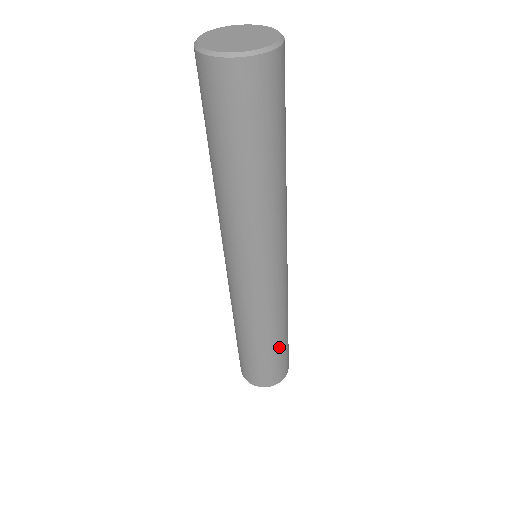
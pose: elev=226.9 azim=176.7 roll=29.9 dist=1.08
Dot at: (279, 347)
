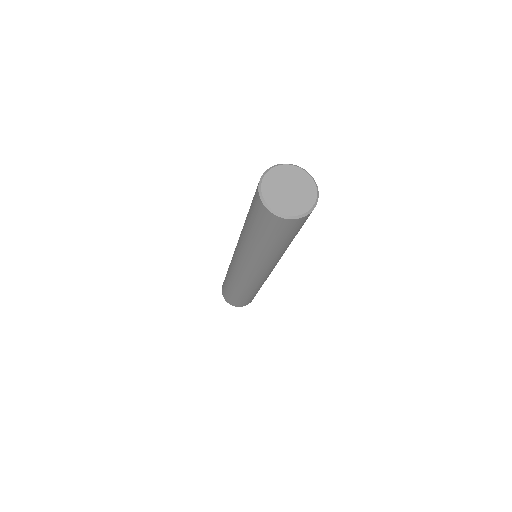
Dot at: occluded
